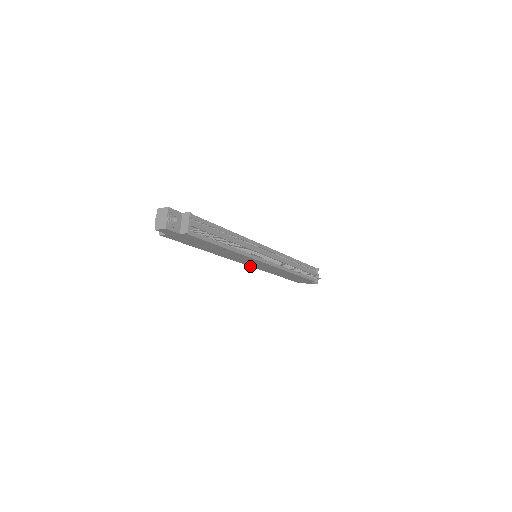
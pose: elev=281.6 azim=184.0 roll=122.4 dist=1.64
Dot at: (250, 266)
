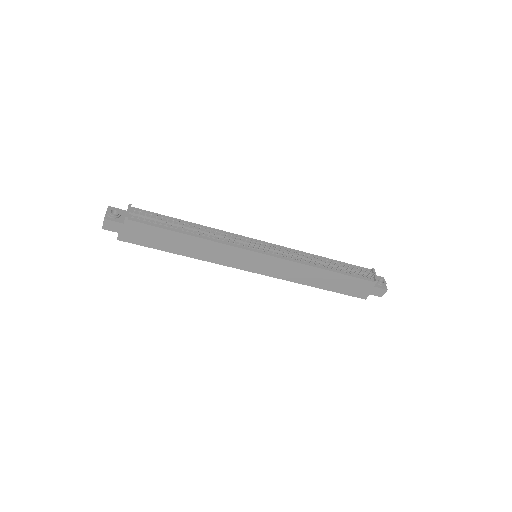
Dot at: occluded
